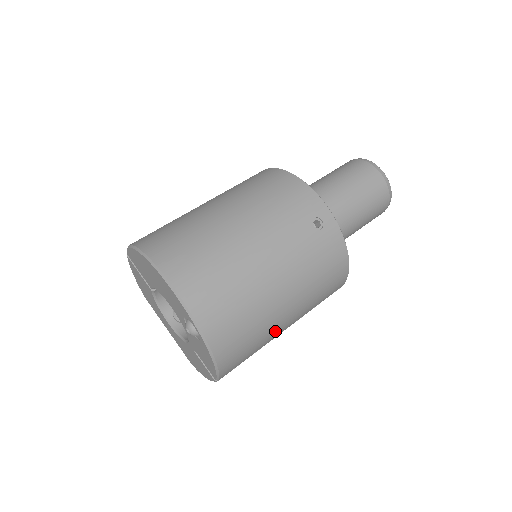
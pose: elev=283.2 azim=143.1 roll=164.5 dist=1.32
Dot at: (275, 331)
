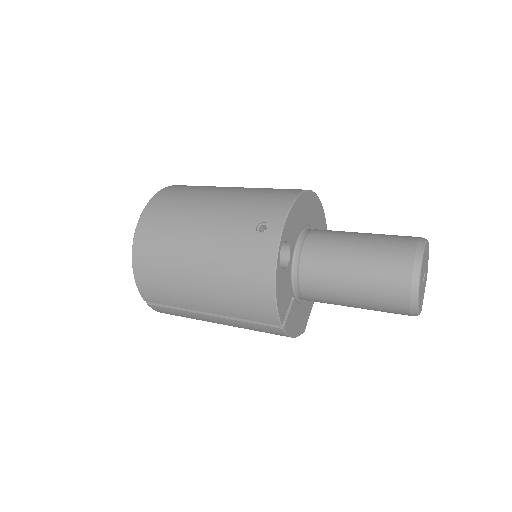
Dot at: (188, 295)
